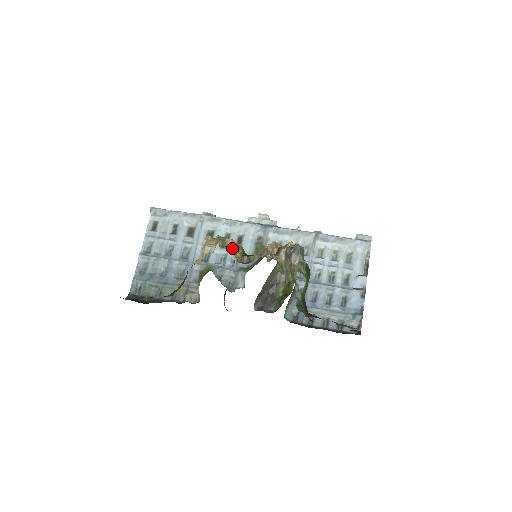
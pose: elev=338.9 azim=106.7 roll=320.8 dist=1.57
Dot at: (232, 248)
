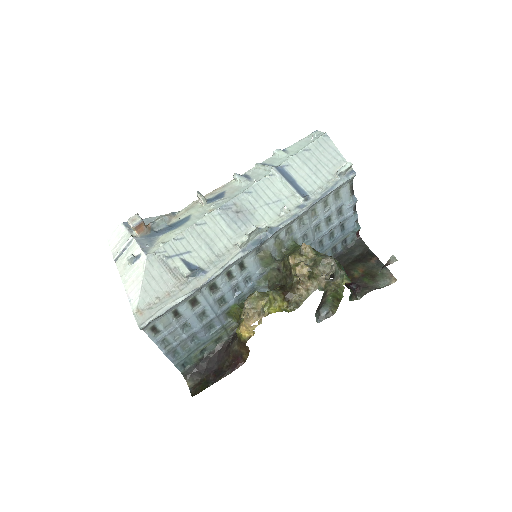
Dot at: (271, 304)
